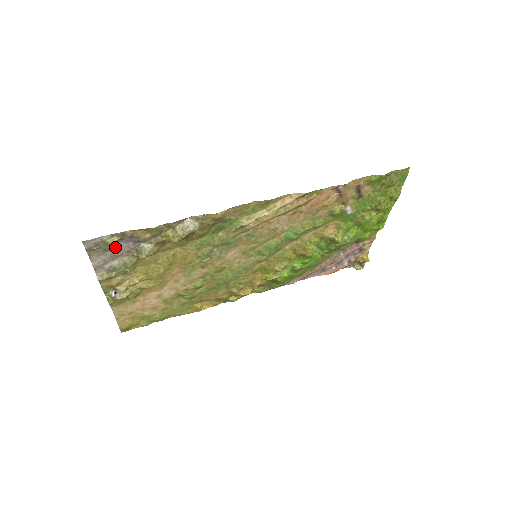
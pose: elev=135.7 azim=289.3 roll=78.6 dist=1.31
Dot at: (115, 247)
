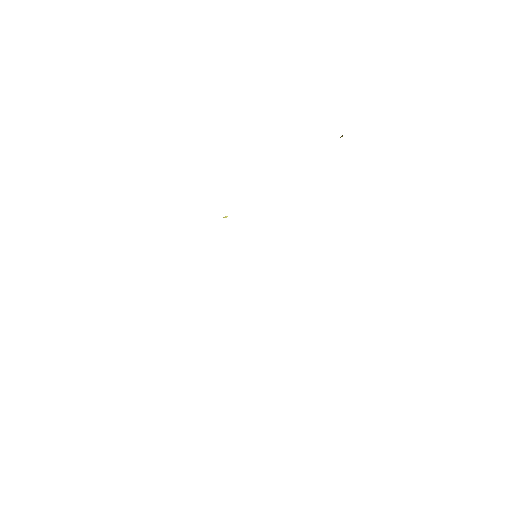
Dot at: occluded
